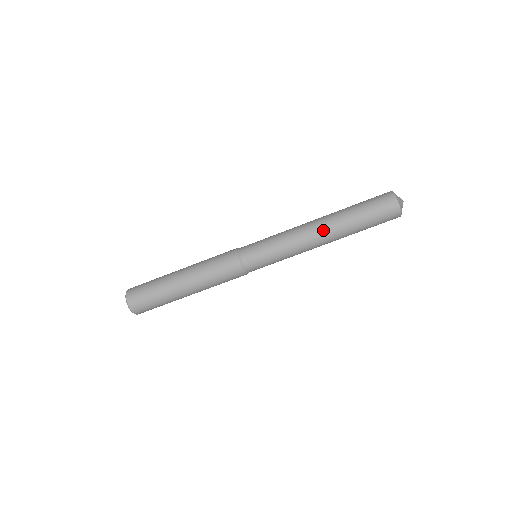
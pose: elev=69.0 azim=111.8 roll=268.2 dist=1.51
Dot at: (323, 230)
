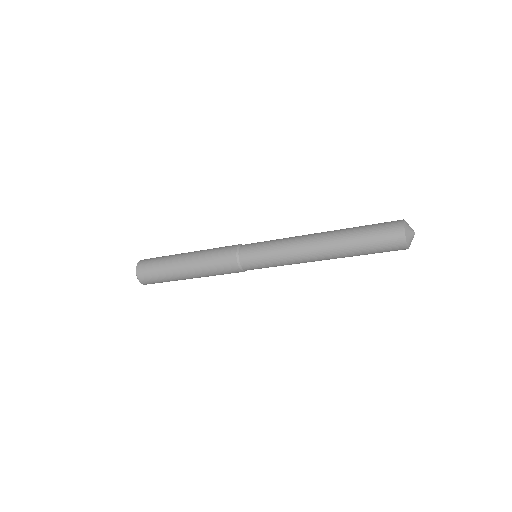
Dot at: occluded
